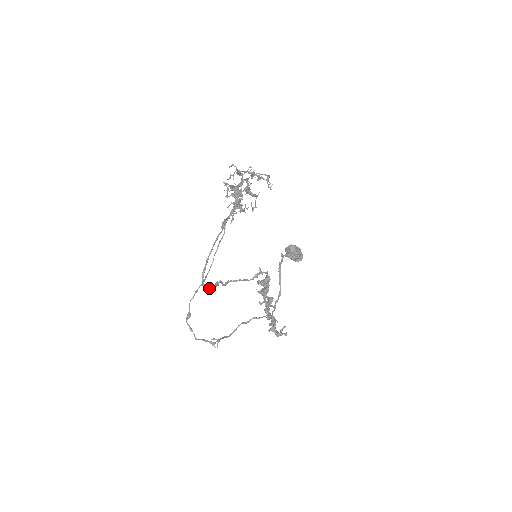
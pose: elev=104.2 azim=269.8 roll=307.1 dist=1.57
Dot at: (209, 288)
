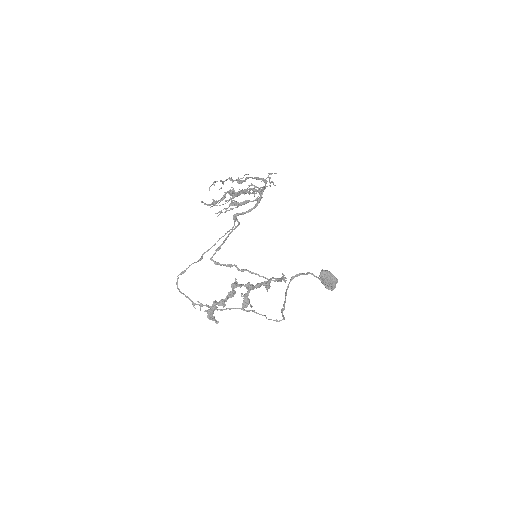
Dot at: (215, 263)
